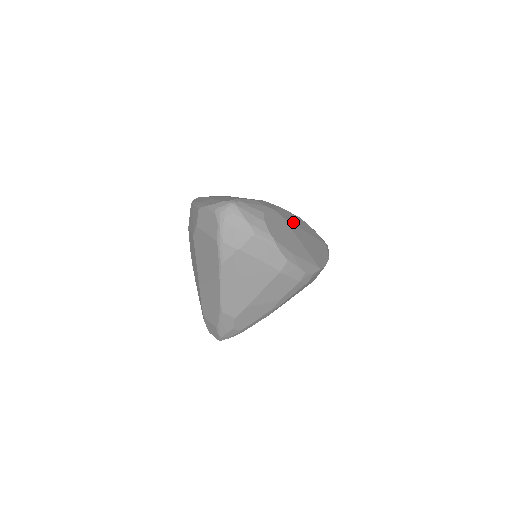
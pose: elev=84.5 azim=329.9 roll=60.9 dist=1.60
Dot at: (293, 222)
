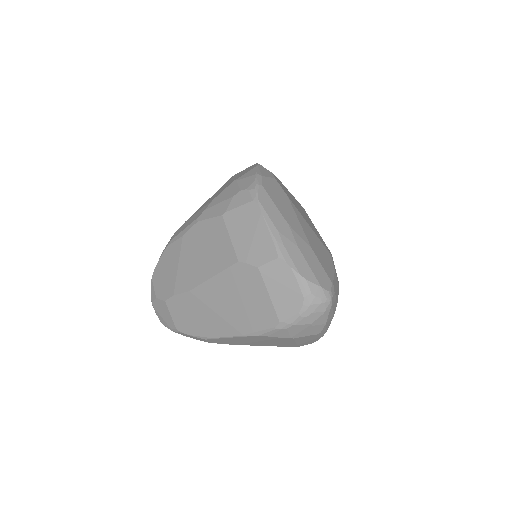
Dot at: occluded
